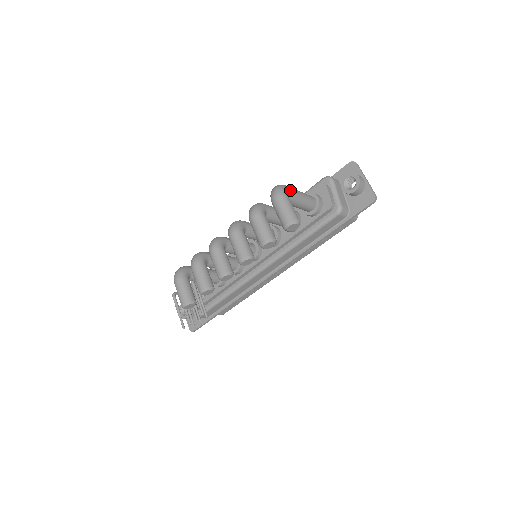
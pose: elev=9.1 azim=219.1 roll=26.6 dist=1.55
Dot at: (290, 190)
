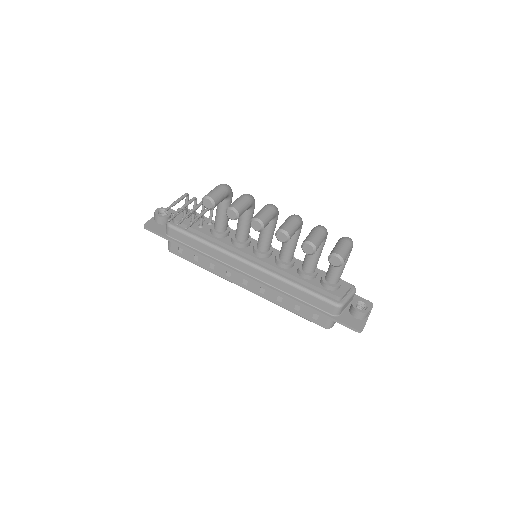
Dot at: occluded
